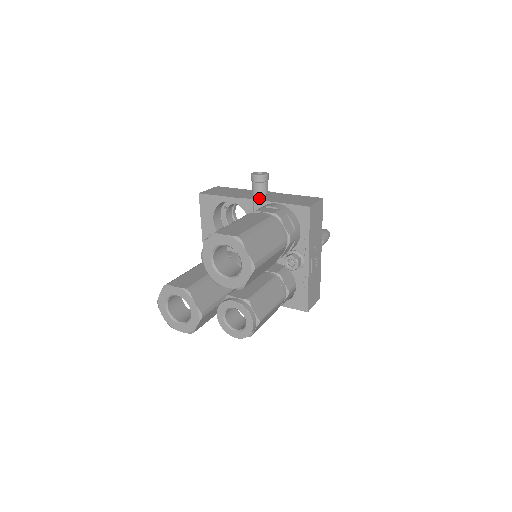
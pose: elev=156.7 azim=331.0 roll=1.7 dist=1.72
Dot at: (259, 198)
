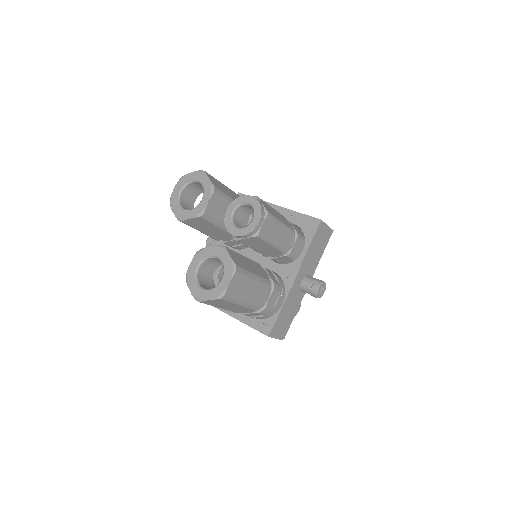
Dot at: occluded
